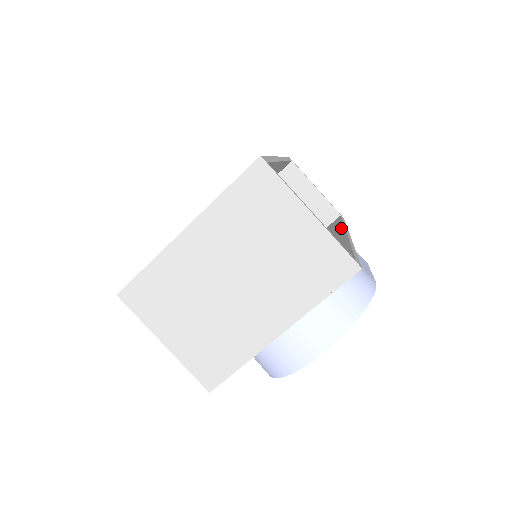
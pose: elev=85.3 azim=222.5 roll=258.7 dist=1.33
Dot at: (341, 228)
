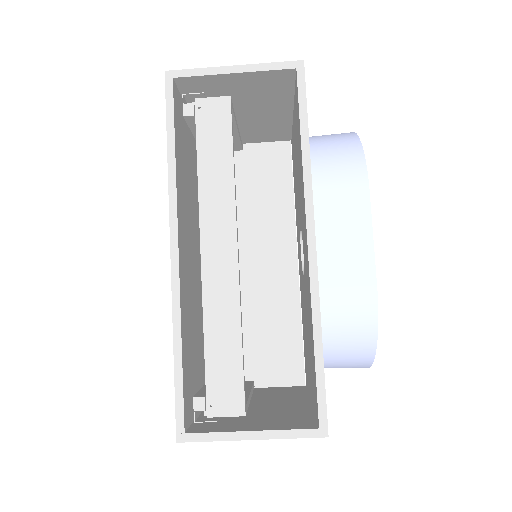
Dot at: (303, 192)
